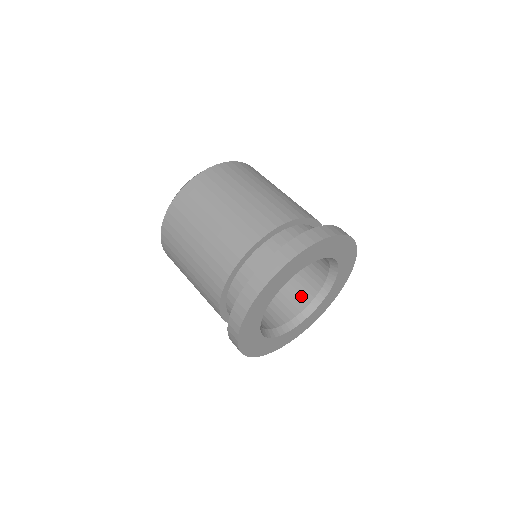
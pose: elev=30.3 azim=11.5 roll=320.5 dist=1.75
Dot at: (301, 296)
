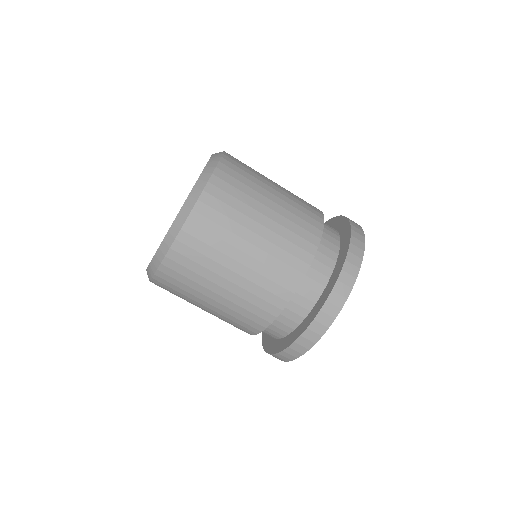
Dot at: occluded
